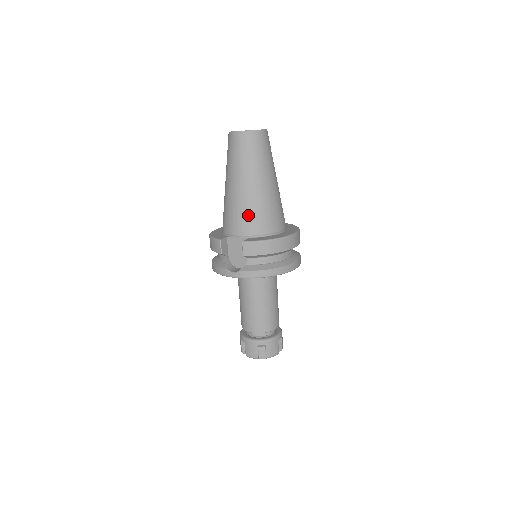
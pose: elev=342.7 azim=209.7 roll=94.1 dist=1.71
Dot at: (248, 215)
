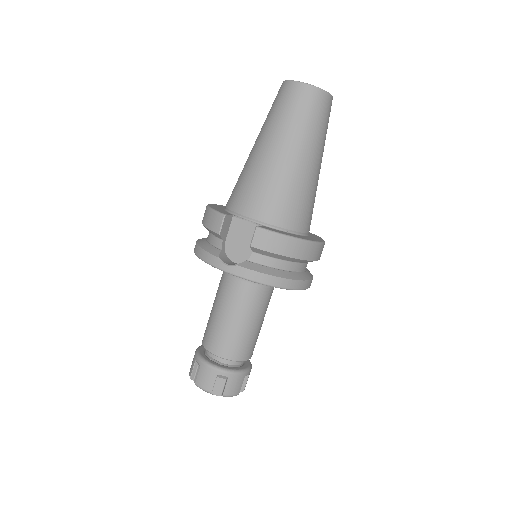
Dot at: (274, 195)
